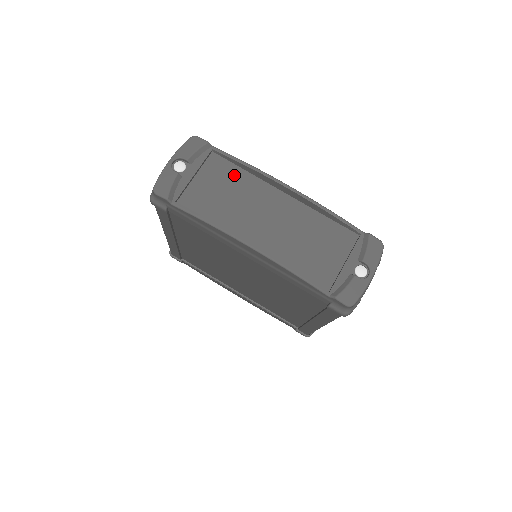
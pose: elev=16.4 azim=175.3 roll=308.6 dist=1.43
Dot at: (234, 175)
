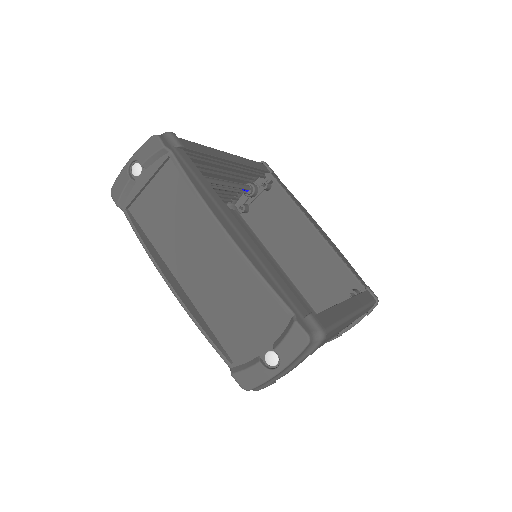
Dot at: (183, 193)
